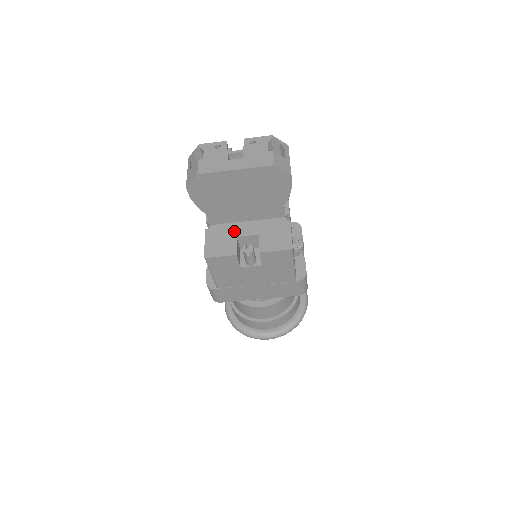
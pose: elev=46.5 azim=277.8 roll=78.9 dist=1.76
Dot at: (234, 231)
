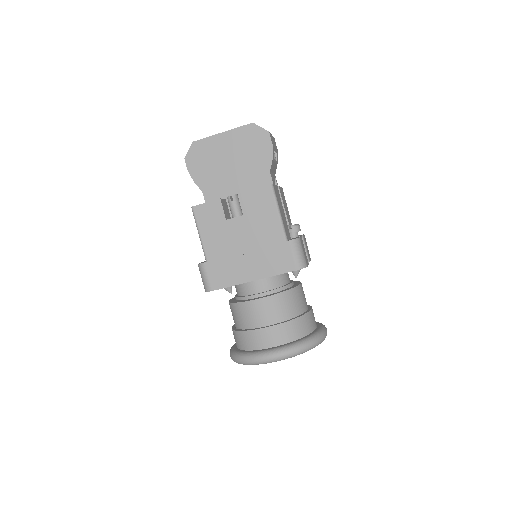
Dot at: occluded
